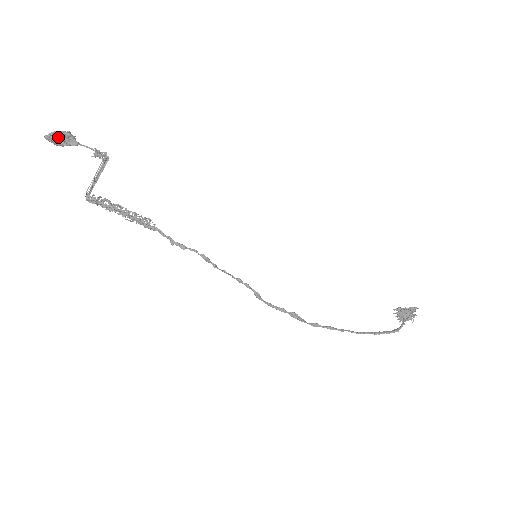
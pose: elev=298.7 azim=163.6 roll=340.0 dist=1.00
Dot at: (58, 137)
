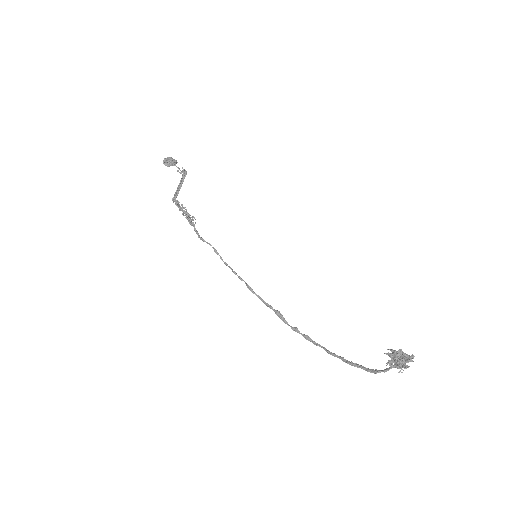
Dot at: (166, 161)
